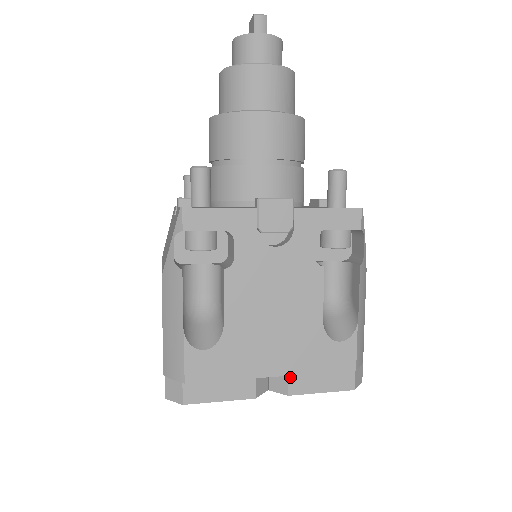
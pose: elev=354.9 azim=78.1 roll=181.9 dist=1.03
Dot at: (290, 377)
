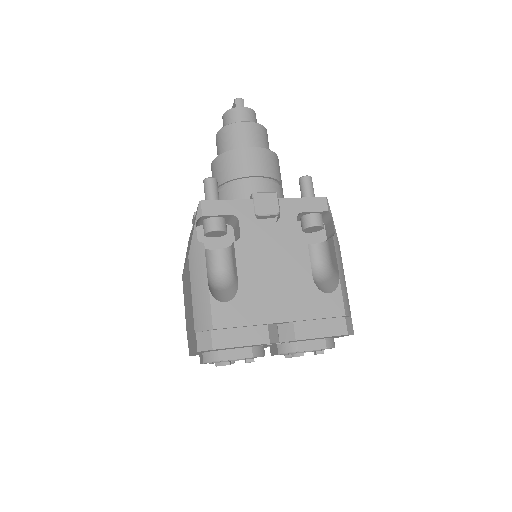
Dot at: (295, 325)
